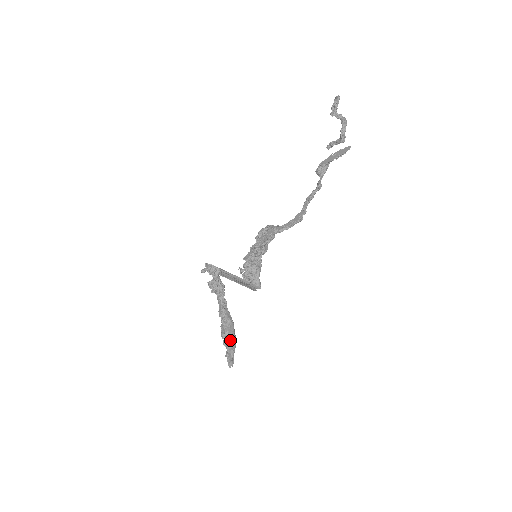
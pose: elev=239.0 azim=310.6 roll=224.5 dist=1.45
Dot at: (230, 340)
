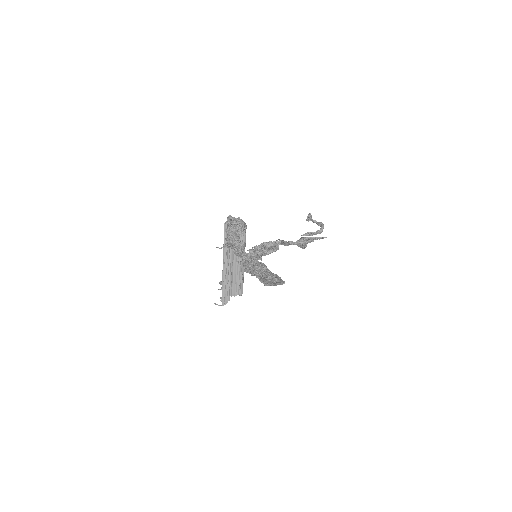
Dot at: occluded
